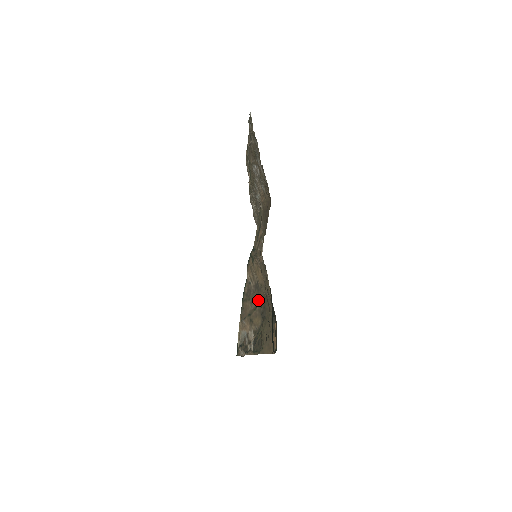
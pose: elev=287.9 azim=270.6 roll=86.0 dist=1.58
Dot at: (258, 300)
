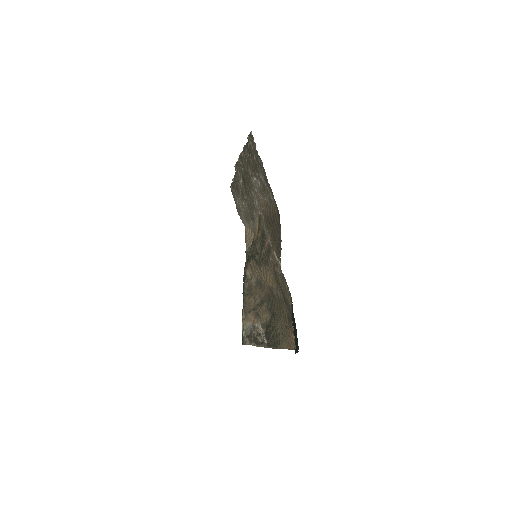
Dot at: (263, 296)
